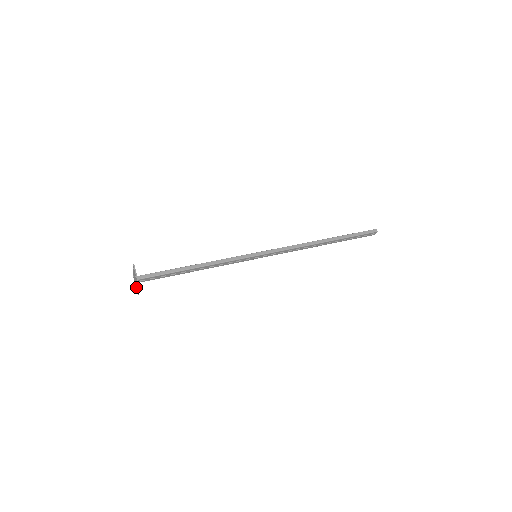
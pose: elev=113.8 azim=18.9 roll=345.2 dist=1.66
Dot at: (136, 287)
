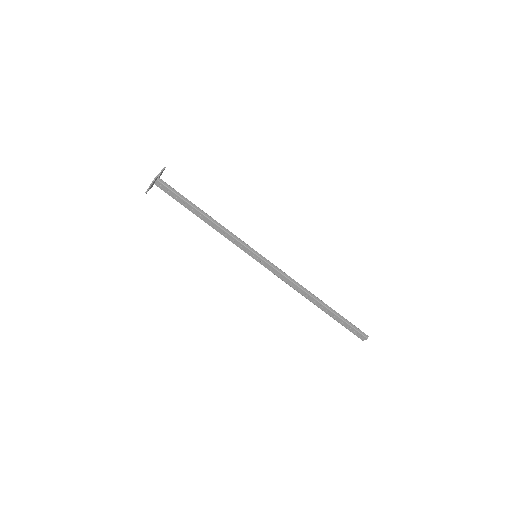
Dot at: occluded
